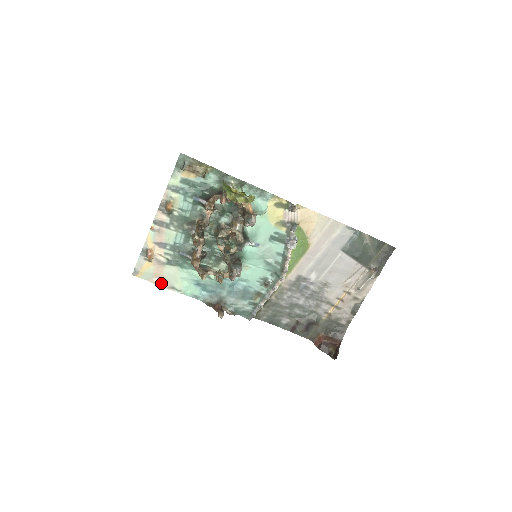
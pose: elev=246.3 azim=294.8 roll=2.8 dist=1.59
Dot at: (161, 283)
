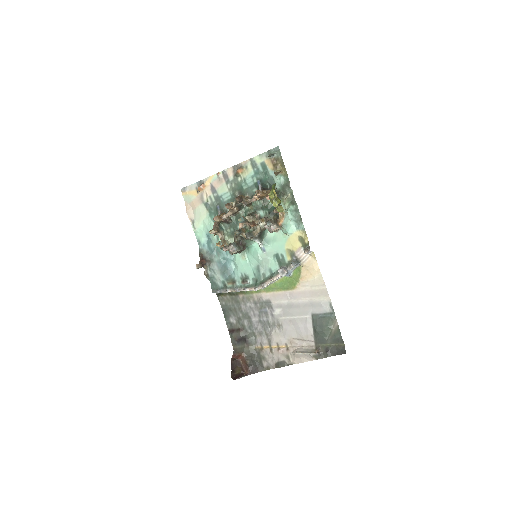
Dot at: (190, 211)
